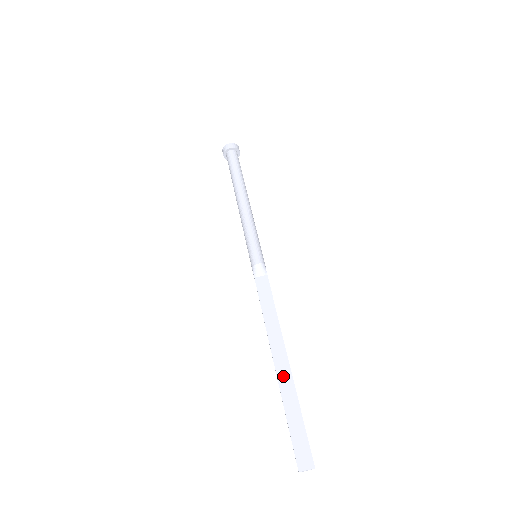
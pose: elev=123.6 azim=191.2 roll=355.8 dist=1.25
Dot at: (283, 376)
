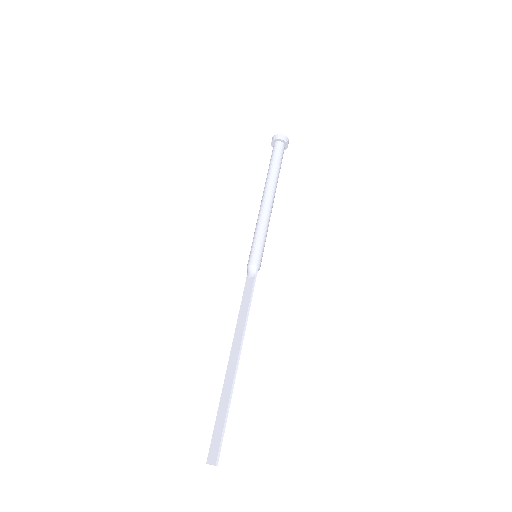
Dot at: (228, 377)
